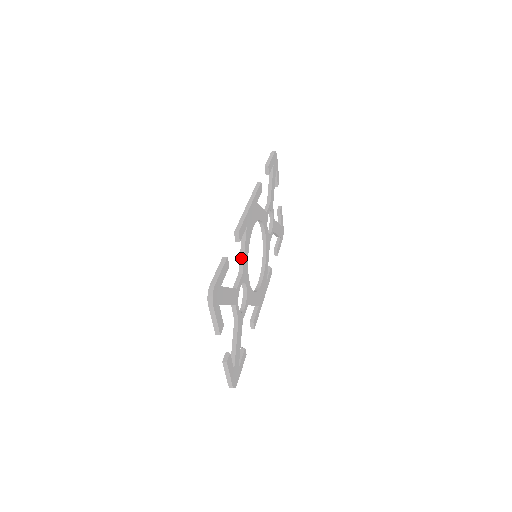
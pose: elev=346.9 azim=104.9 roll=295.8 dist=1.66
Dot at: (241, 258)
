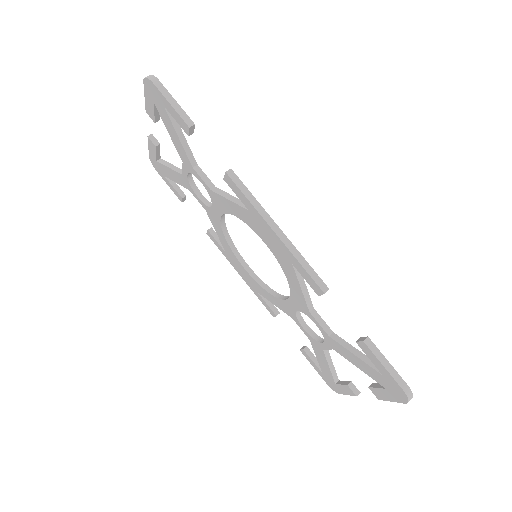
Dot at: (306, 296)
